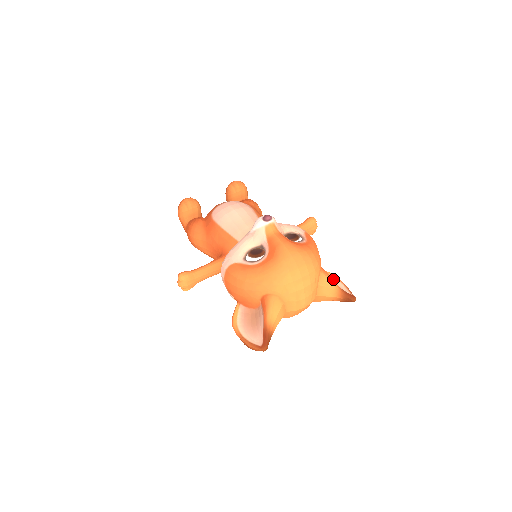
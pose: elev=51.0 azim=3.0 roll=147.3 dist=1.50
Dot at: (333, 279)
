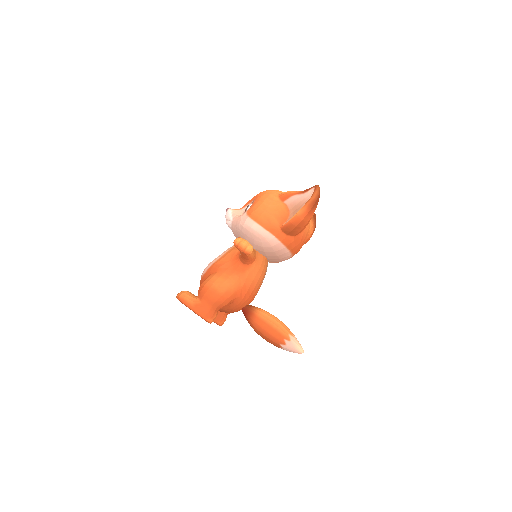
Dot at: occluded
